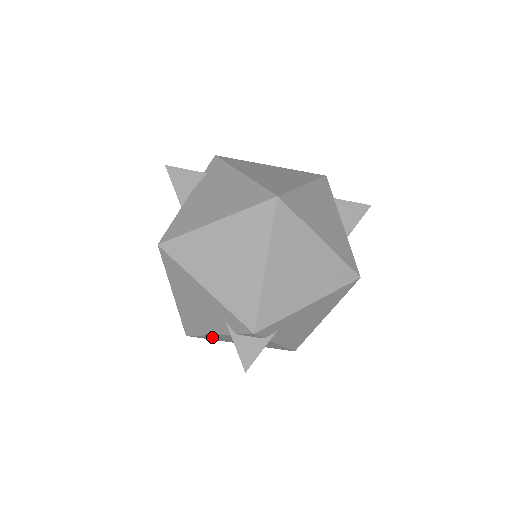
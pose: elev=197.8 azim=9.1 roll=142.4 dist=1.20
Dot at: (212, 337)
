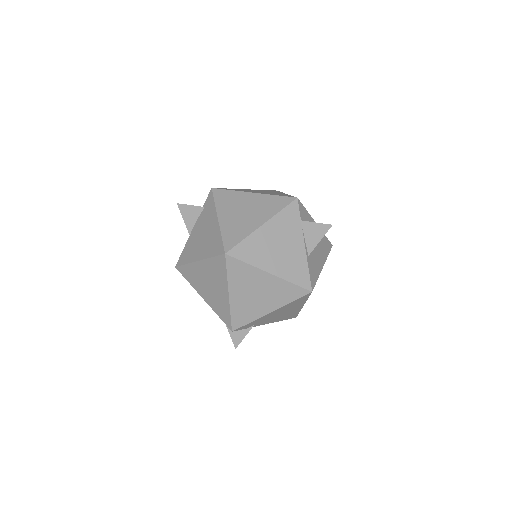
Dot at: occluded
